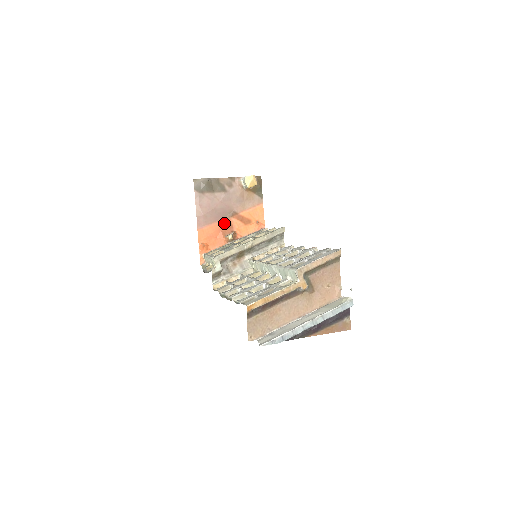
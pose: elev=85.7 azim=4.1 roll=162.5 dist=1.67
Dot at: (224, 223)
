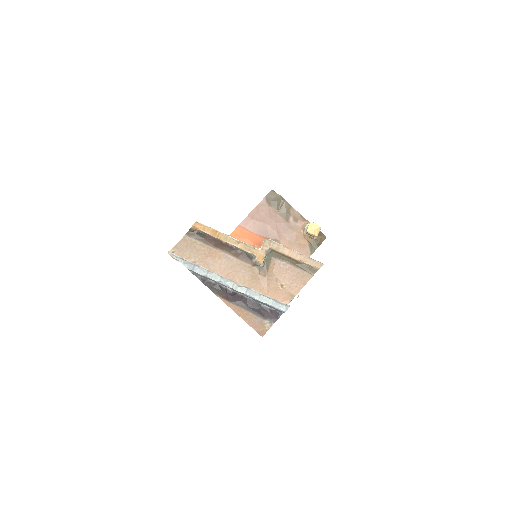
Dot at: occluded
